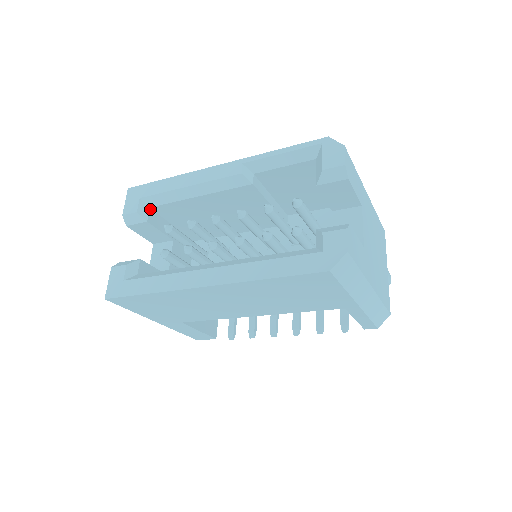
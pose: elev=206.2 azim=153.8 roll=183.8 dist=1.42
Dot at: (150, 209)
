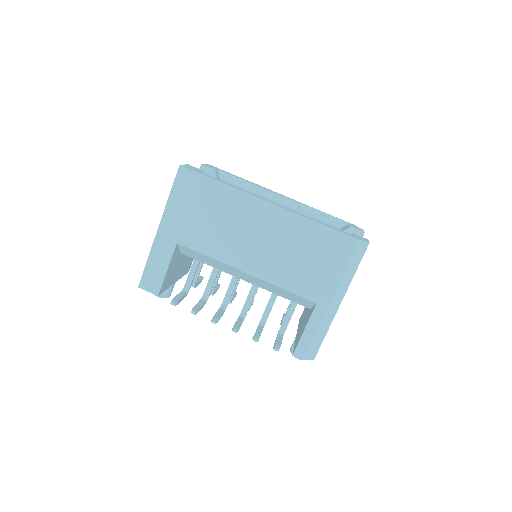
Dot at: (219, 178)
